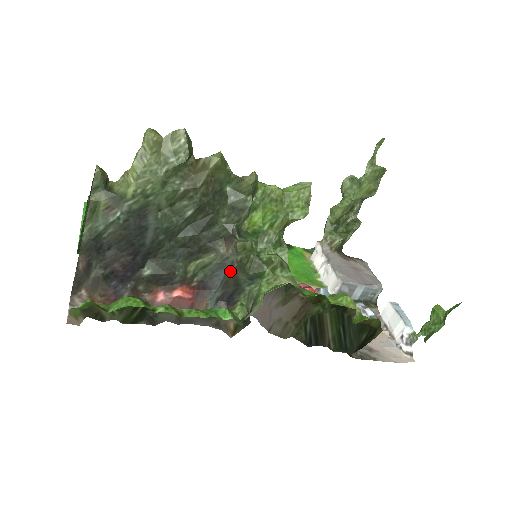
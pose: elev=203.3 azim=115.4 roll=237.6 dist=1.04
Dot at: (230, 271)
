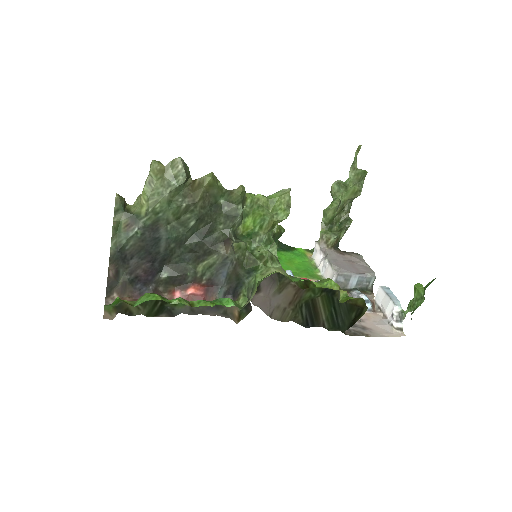
Dot at: (231, 268)
